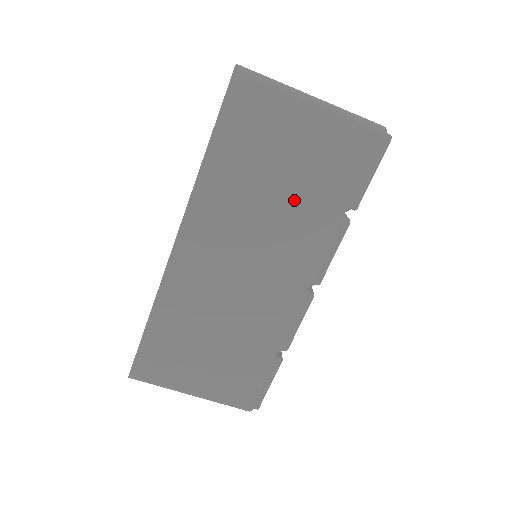
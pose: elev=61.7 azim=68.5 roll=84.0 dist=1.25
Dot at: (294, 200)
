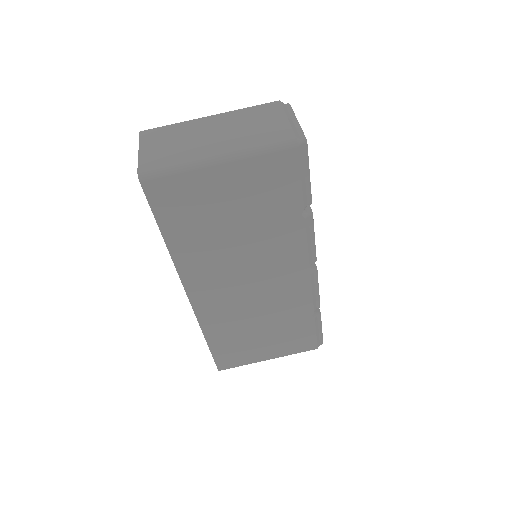
Dot at: (255, 229)
